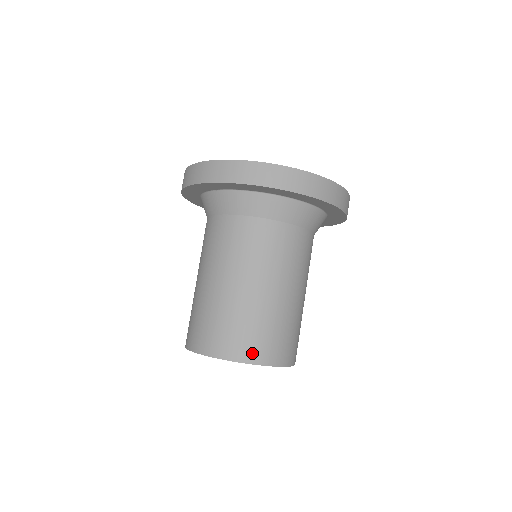
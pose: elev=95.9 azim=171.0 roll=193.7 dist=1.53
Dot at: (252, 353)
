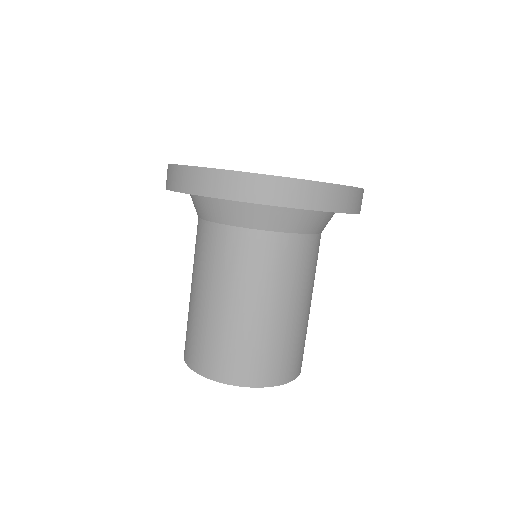
Dot at: (283, 374)
